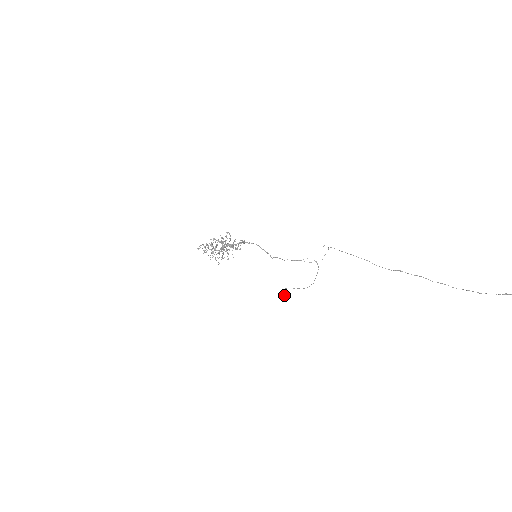
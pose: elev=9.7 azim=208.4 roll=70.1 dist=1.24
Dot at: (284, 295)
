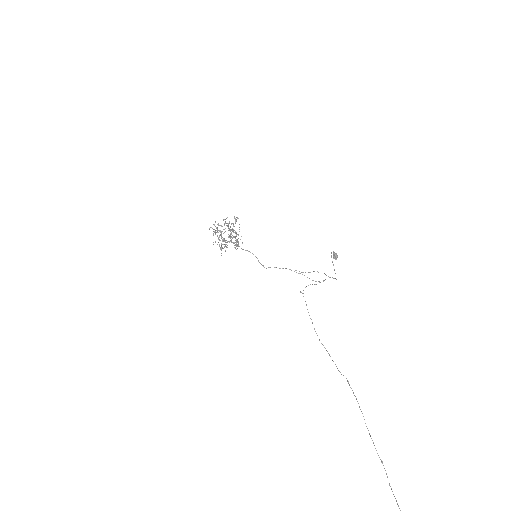
Dot at: (334, 254)
